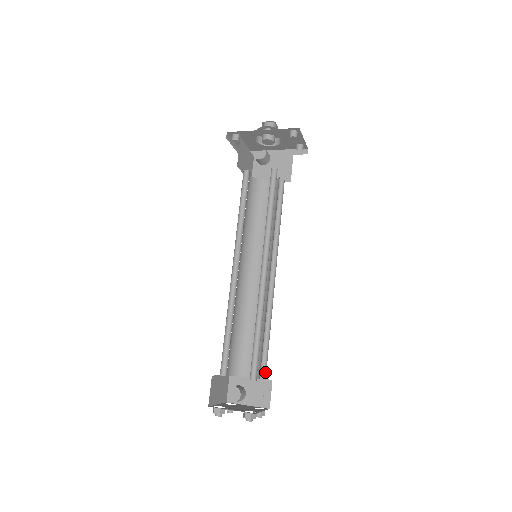
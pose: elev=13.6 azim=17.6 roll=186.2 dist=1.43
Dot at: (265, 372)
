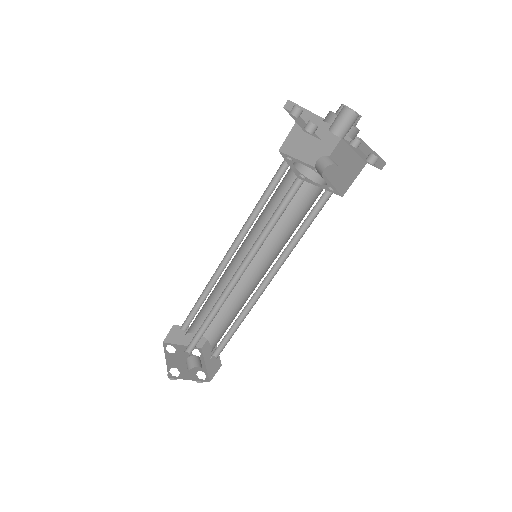
Dot at: occluded
